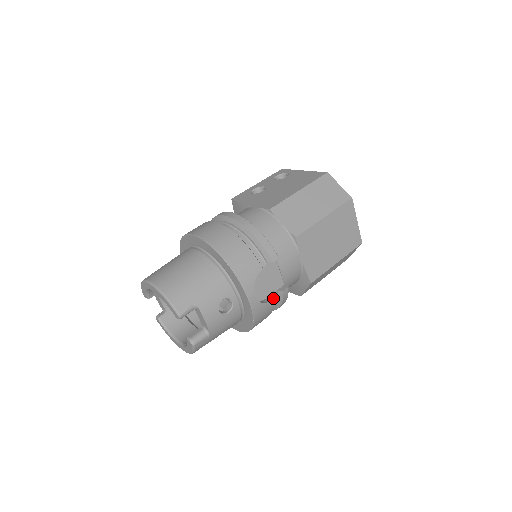
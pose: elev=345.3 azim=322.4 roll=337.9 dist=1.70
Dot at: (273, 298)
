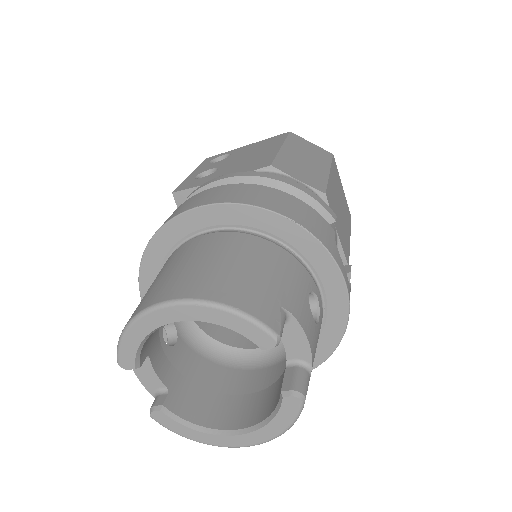
Dot at: occluded
